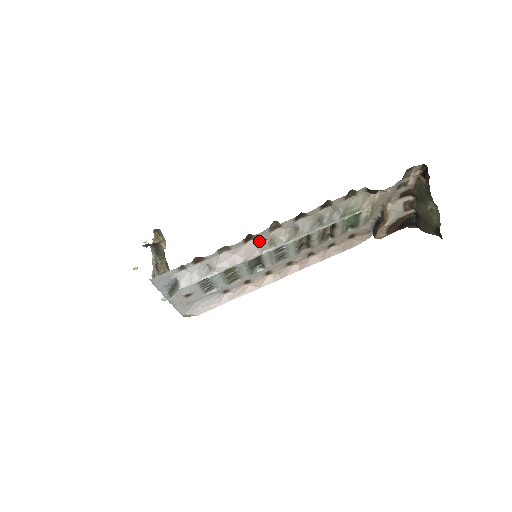
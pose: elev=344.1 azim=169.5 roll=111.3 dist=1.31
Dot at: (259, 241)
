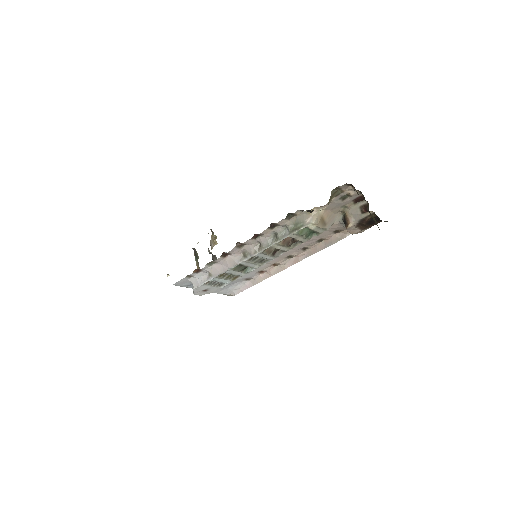
Dot at: (235, 255)
